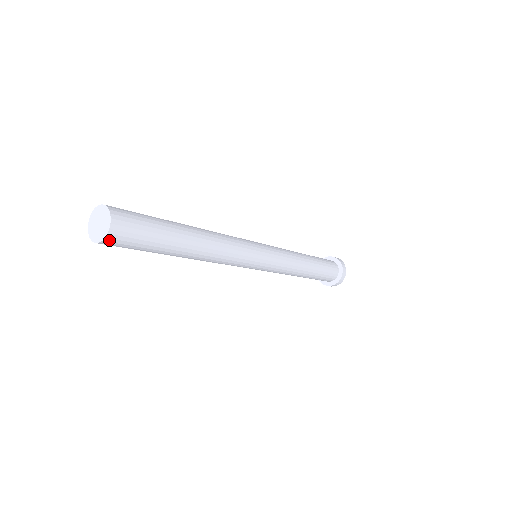
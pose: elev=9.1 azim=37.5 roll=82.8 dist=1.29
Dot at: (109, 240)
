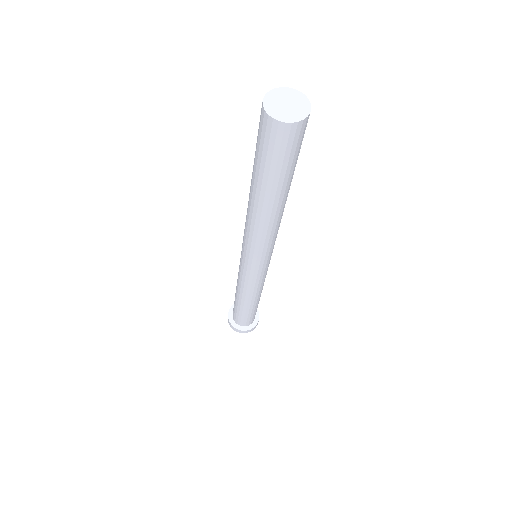
Dot at: (287, 128)
